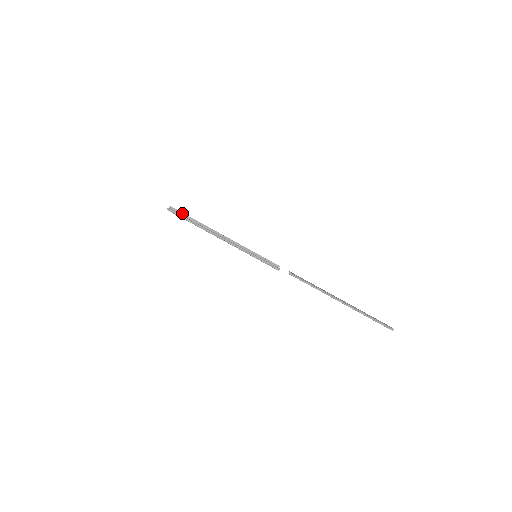
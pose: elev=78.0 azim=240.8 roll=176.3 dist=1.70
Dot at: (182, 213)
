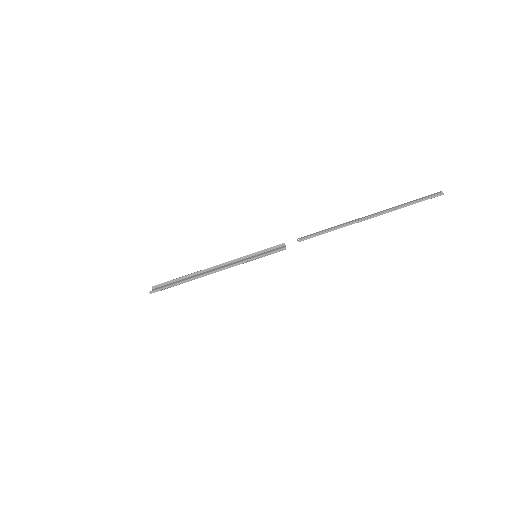
Dot at: (166, 283)
